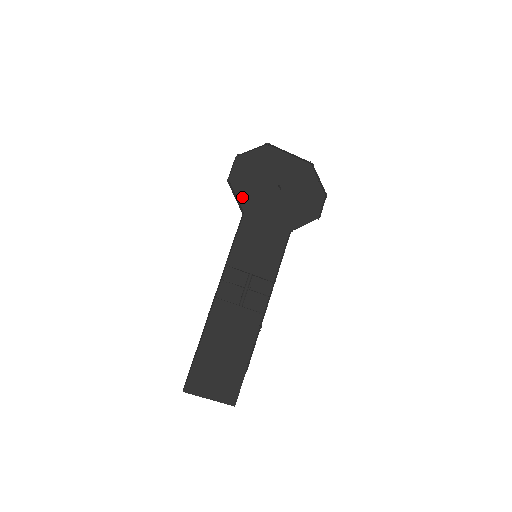
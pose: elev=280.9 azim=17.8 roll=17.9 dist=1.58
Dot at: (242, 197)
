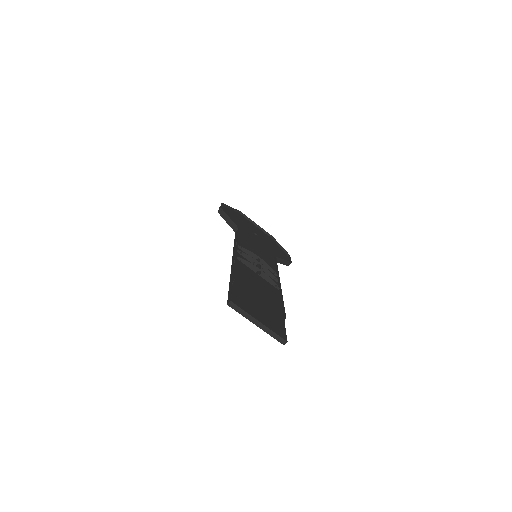
Dot at: occluded
